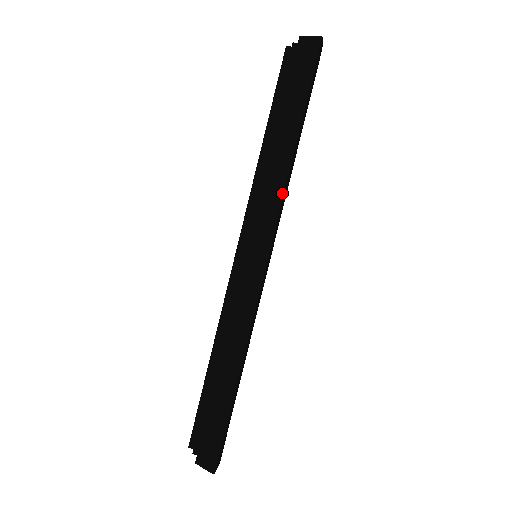
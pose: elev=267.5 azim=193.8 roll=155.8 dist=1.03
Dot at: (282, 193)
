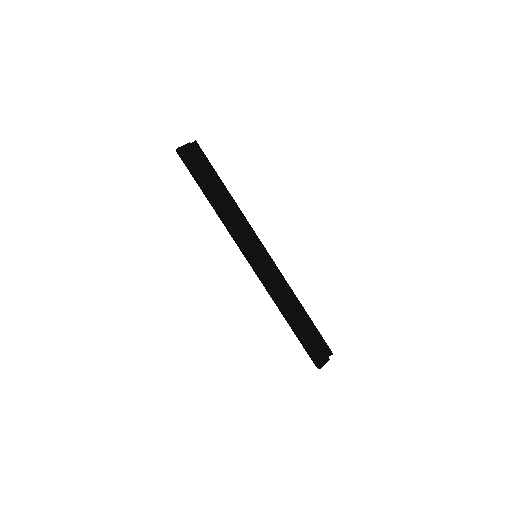
Dot at: (228, 228)
